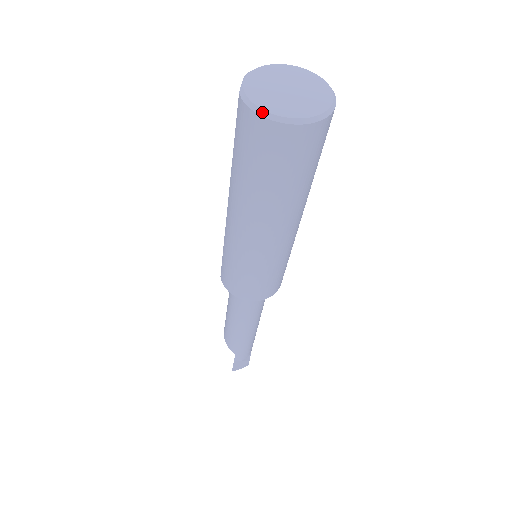
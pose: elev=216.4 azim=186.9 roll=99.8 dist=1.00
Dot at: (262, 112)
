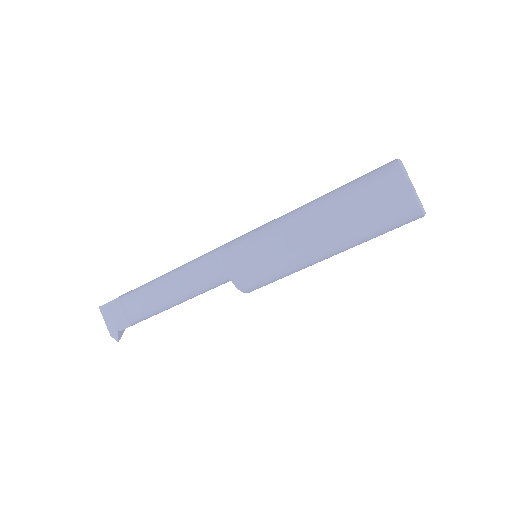
Dot at: (424, 212)
